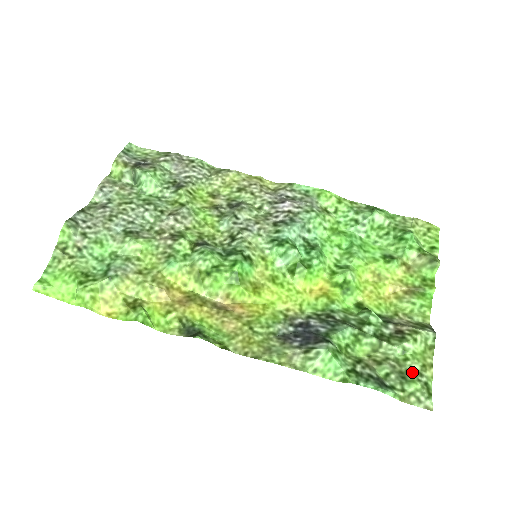
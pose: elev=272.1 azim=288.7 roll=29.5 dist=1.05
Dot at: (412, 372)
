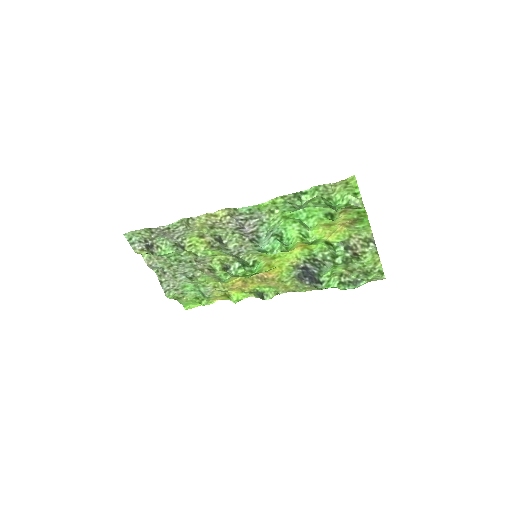
Dot at: (370, 270)
